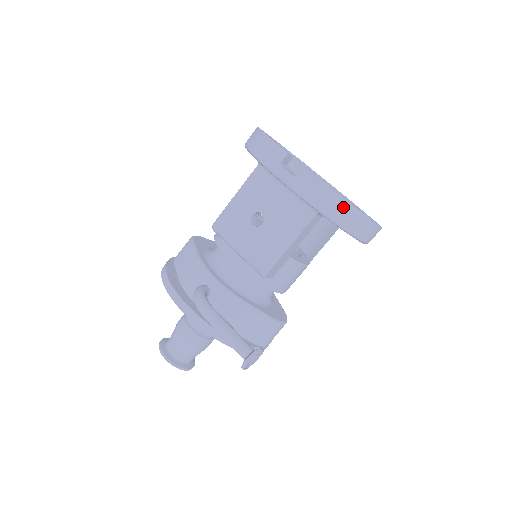
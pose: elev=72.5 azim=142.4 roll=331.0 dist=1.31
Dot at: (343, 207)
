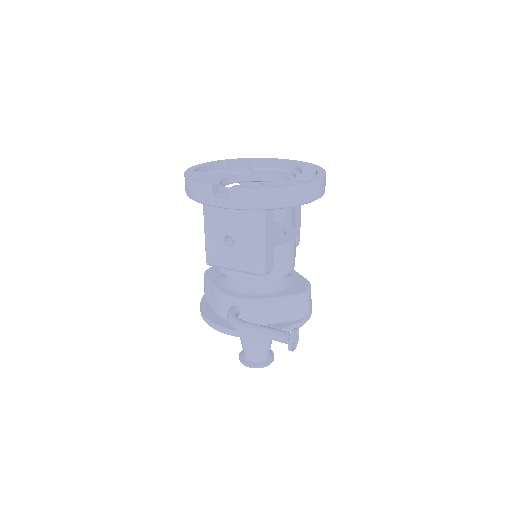
Dot at: (277, 194)
